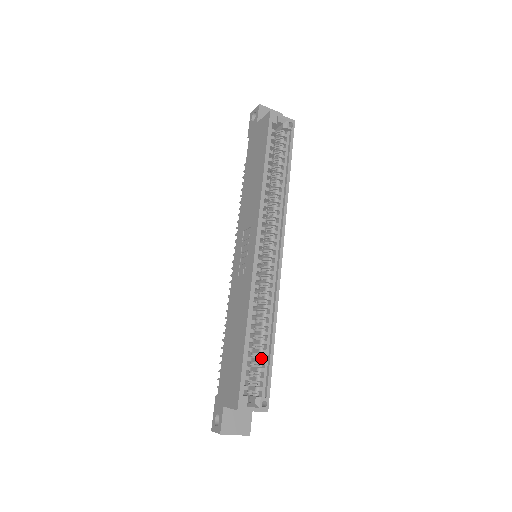
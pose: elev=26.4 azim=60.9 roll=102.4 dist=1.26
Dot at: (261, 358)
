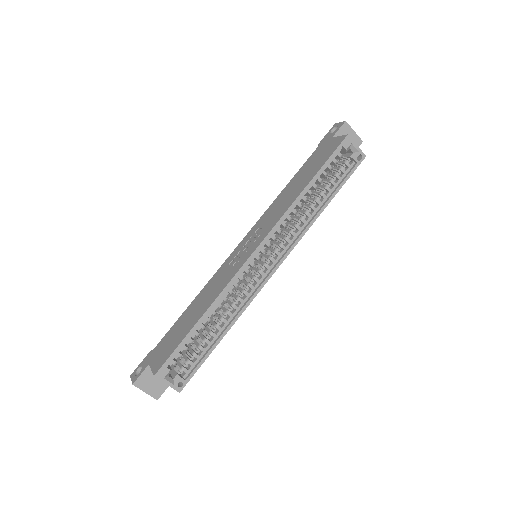
Dot at: (203, 345)
